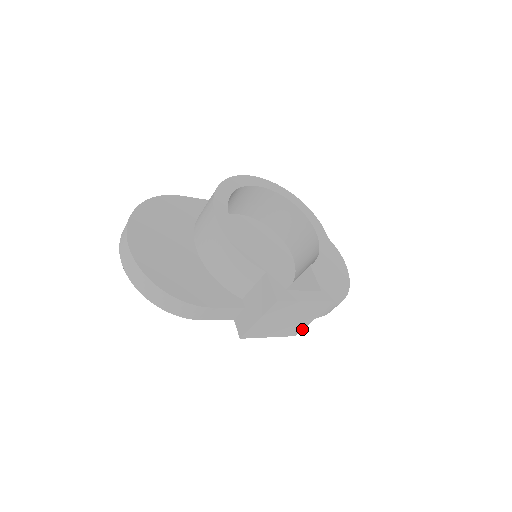
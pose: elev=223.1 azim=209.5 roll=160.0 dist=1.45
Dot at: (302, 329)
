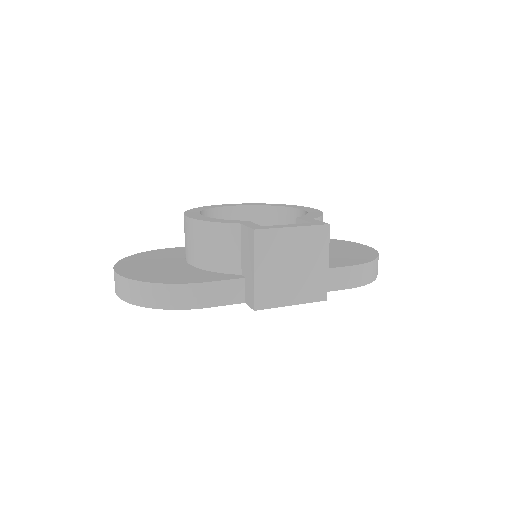
Dot at: (326, 285)
